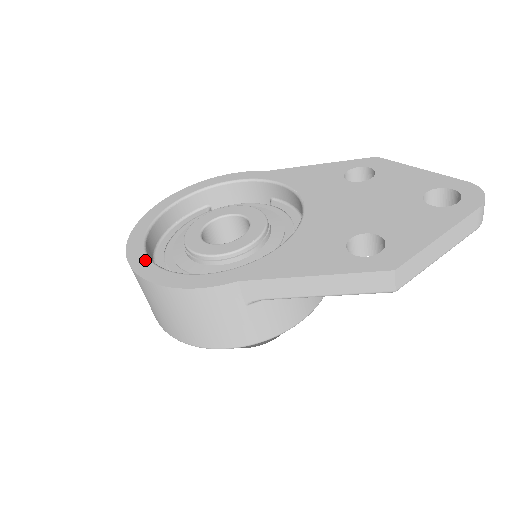
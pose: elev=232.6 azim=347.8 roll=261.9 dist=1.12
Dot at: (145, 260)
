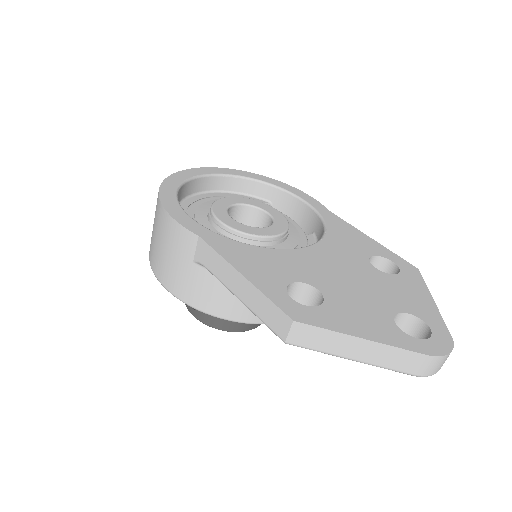
Dot at: (177, 184)
